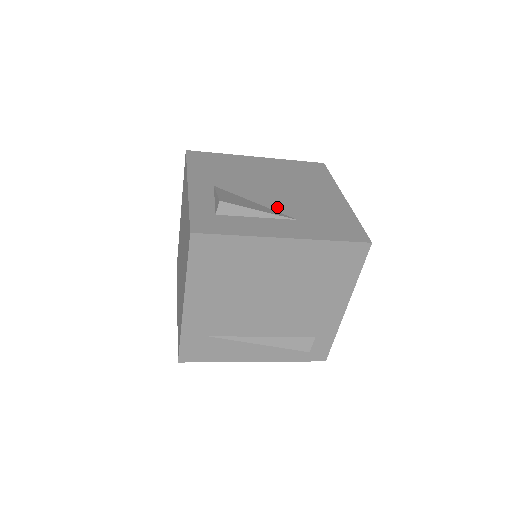
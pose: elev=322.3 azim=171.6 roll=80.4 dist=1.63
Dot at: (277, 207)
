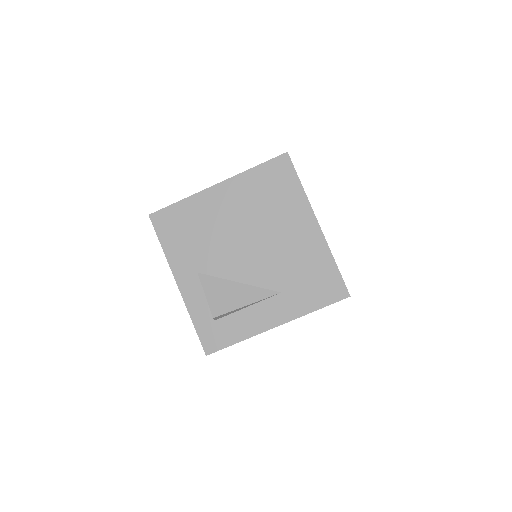
Dot at: (260, 280)
